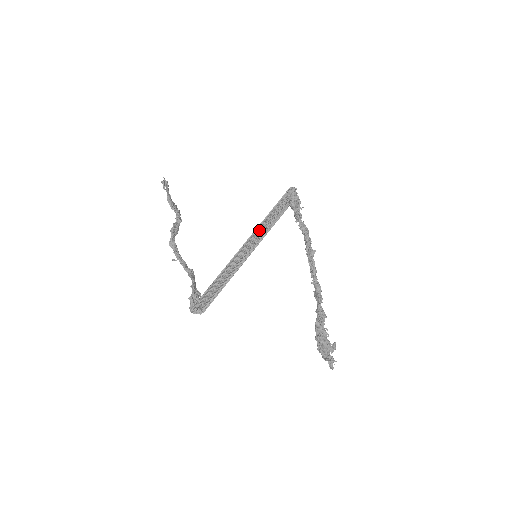
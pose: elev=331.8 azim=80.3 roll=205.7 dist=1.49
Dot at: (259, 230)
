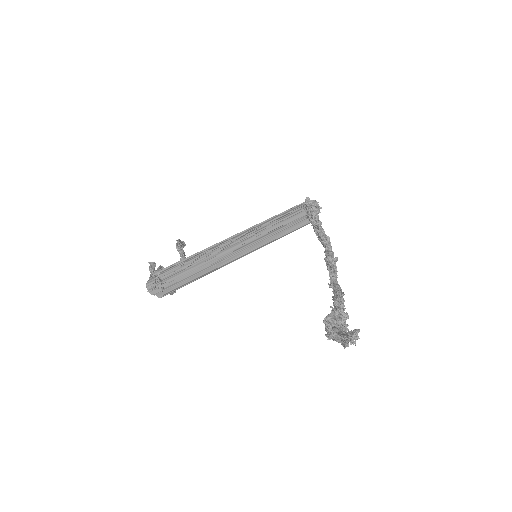
Dot at: (263, 224)
